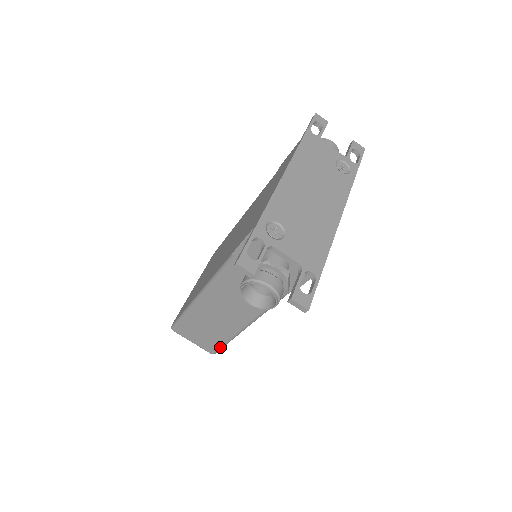
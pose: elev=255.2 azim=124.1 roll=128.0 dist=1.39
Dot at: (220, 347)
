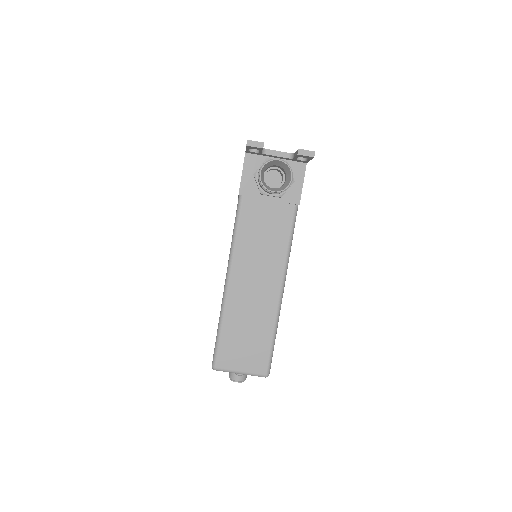
Dot at: (270, 352)
